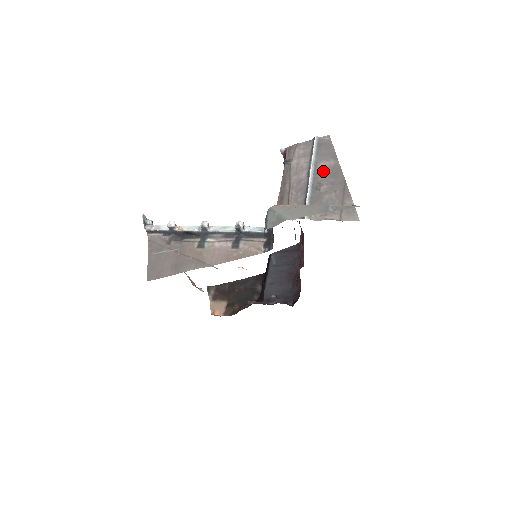
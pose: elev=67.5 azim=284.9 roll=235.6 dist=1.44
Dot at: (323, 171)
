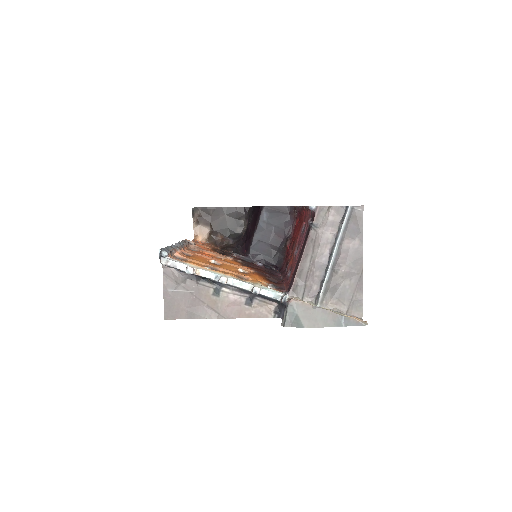
Dot at: (346, 251)
